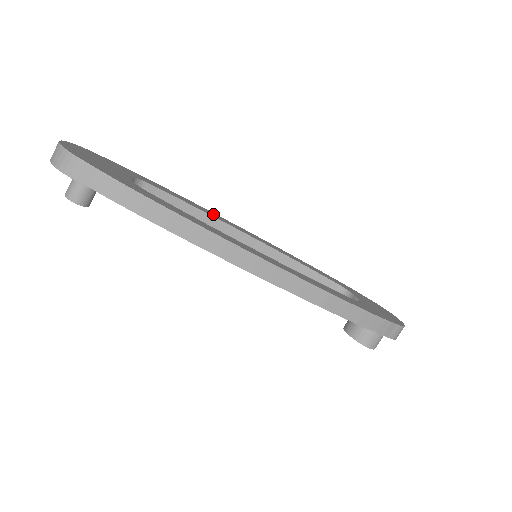
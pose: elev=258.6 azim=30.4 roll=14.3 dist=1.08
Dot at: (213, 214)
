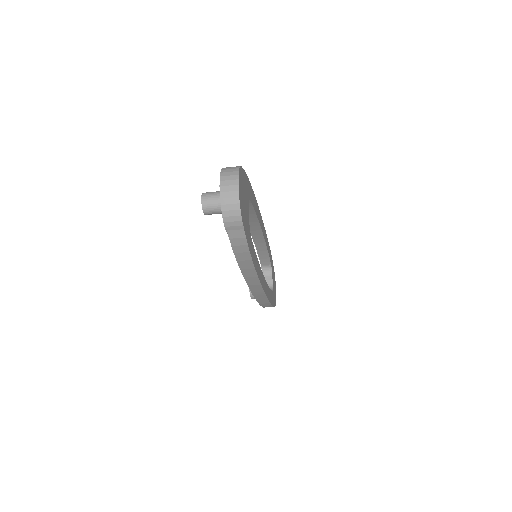
Dot at: (258, 211)
